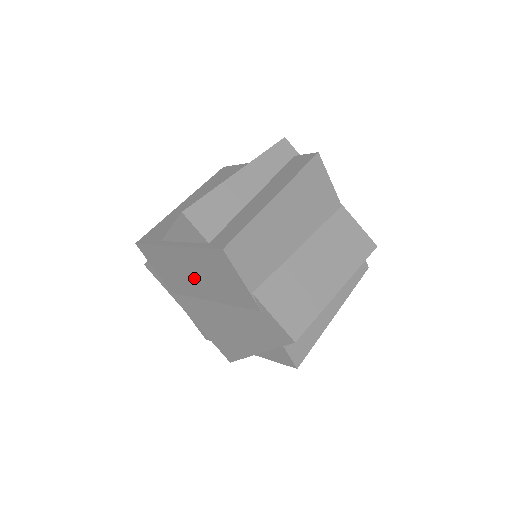
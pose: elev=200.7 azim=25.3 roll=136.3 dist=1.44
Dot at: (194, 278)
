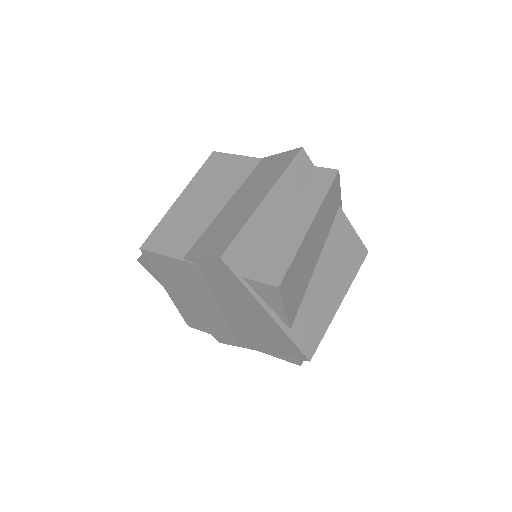
Dot at: (198, 303)
